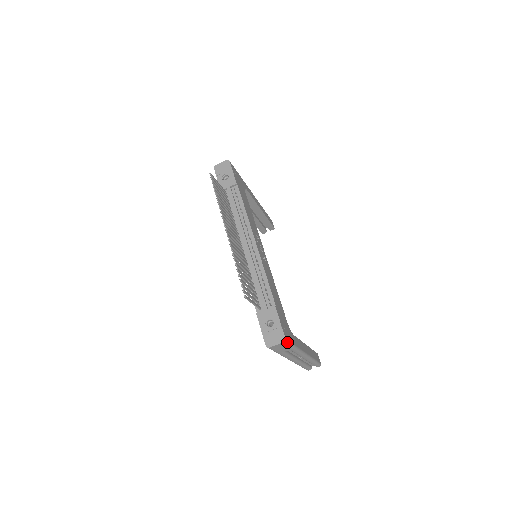
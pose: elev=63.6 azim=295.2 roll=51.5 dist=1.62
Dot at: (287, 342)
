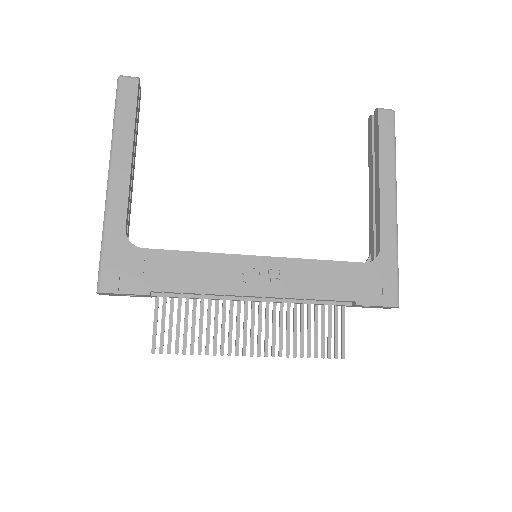
Dot at: (398, 297)
